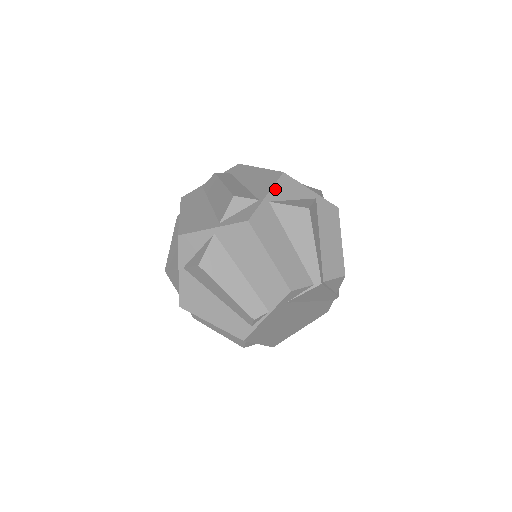
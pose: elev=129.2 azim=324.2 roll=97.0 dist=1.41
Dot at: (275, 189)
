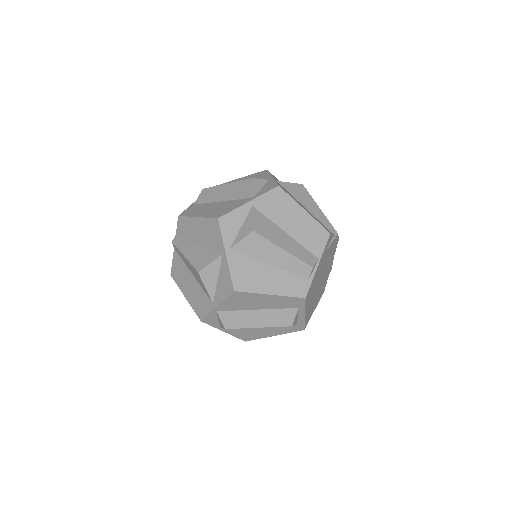
Dot at: (272, 176)
